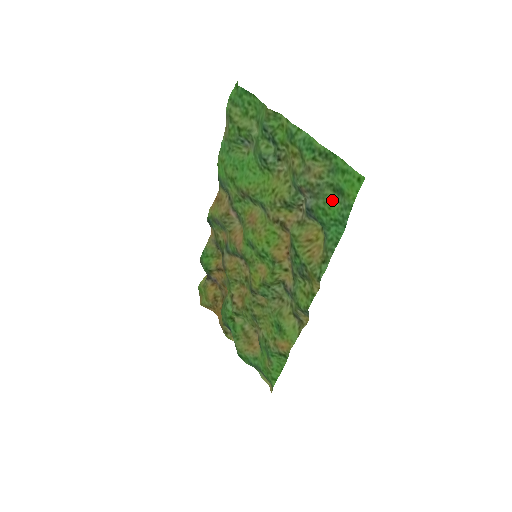
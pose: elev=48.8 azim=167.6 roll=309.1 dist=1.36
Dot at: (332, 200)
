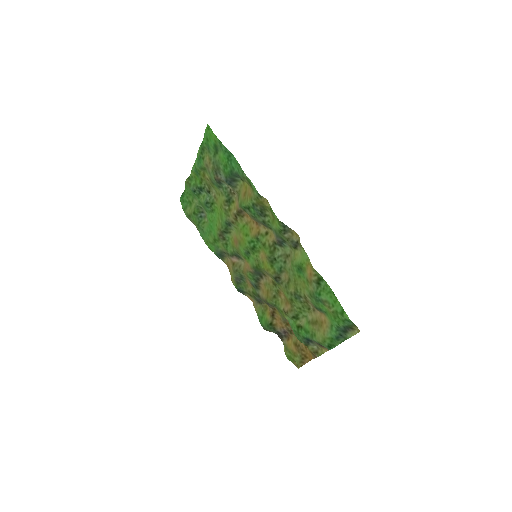
Dot at: (220, 157)
